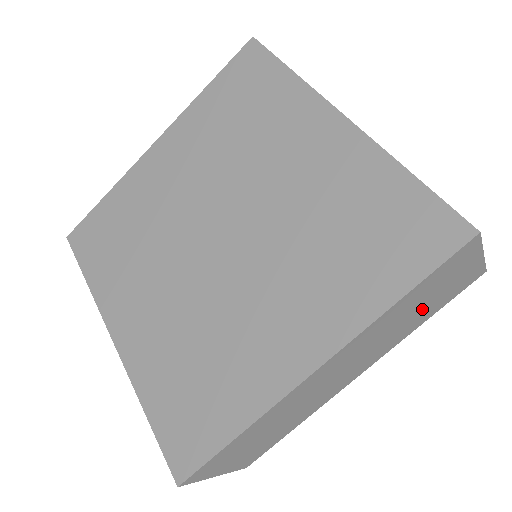
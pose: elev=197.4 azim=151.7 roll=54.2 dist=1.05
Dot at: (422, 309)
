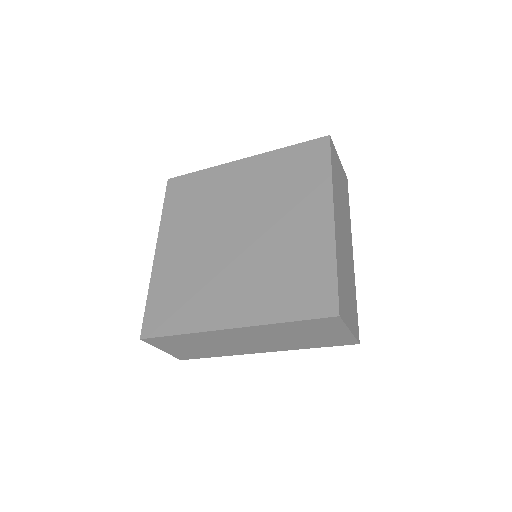
Dot at: (343, 192)
